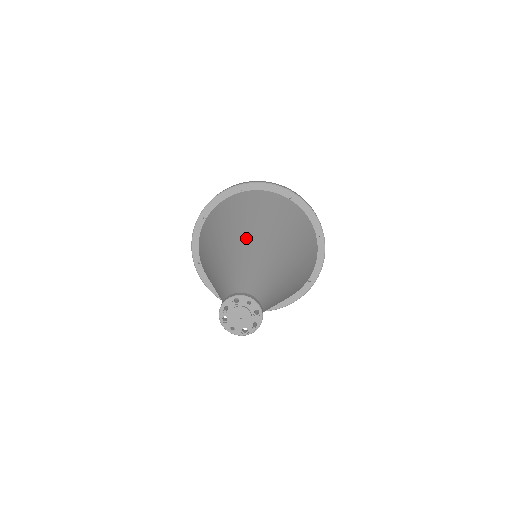
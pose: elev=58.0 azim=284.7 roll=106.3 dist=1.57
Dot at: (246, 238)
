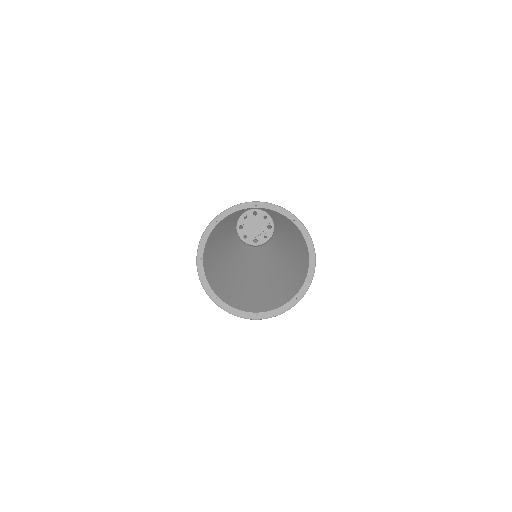
Dot at: occluded
